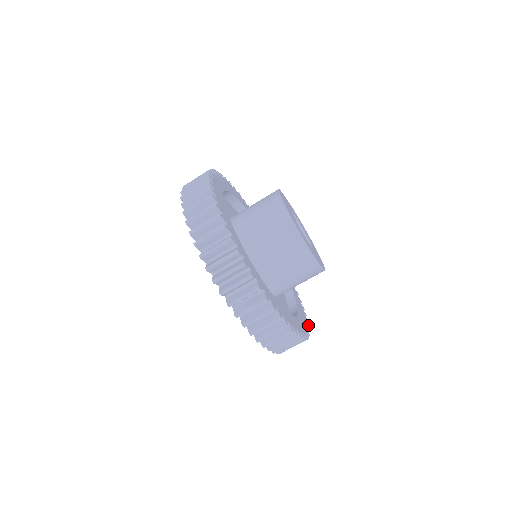
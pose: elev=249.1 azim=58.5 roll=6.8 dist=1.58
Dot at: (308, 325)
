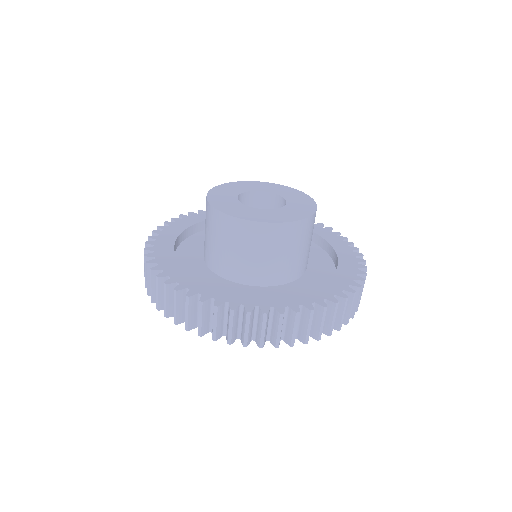
Dot at: (360, 255)
